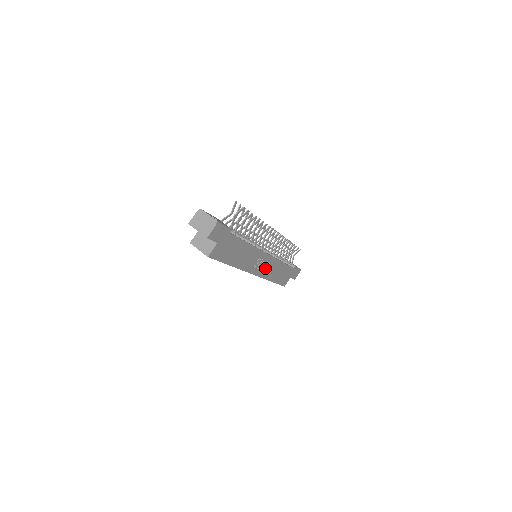
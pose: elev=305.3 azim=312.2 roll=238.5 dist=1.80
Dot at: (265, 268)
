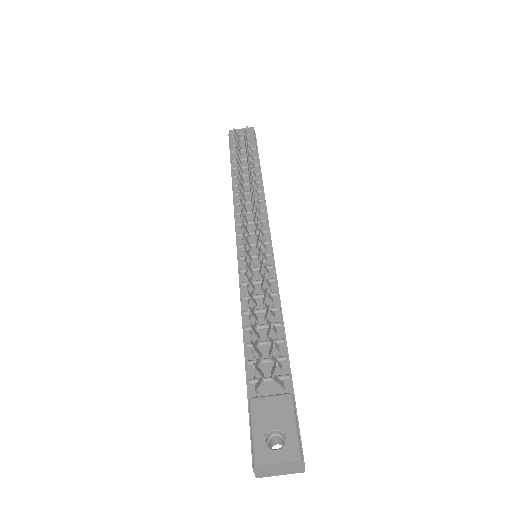
Dot at: occluded
